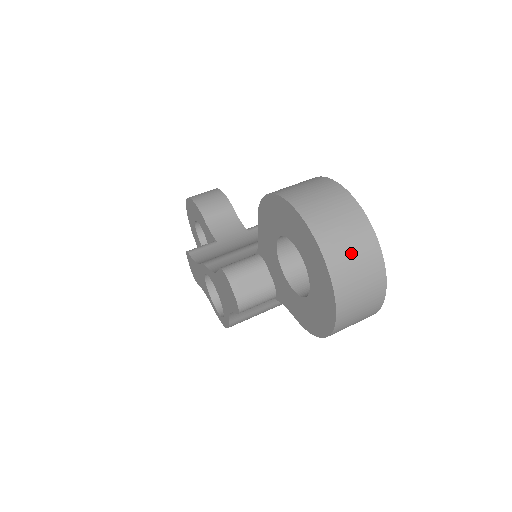
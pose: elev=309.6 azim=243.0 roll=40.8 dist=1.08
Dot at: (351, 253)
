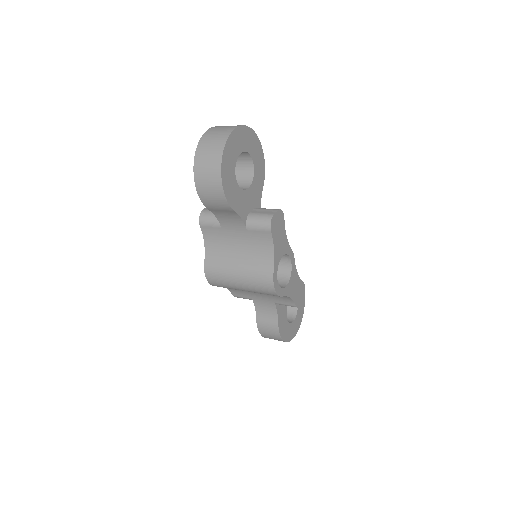
Dot at: (221, 129)
